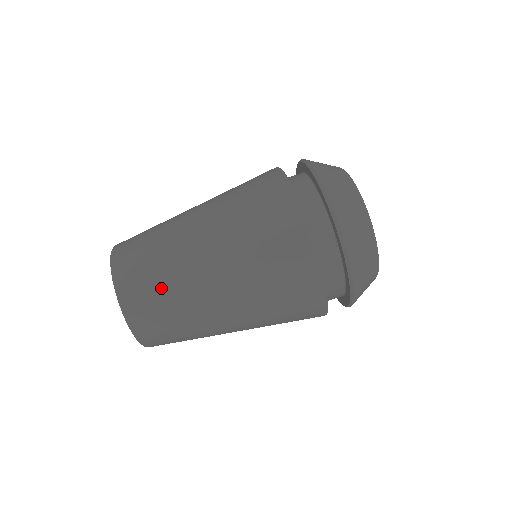
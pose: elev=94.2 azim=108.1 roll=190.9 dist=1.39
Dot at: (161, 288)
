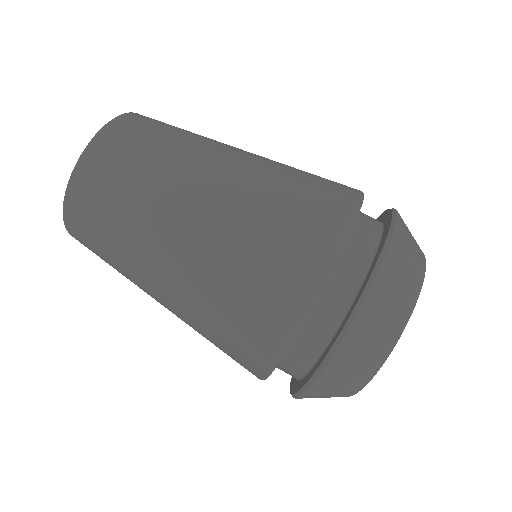
Dot at: (107, 247)
